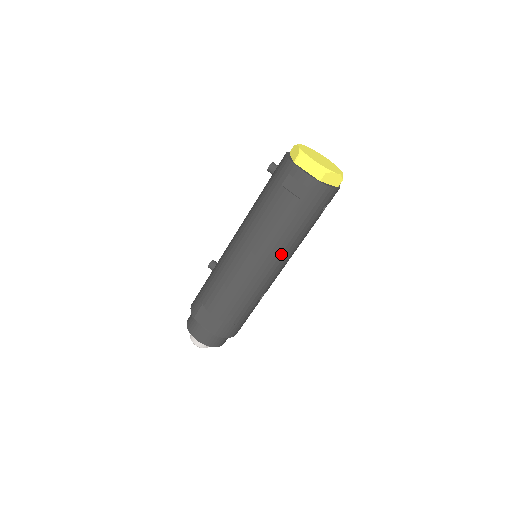
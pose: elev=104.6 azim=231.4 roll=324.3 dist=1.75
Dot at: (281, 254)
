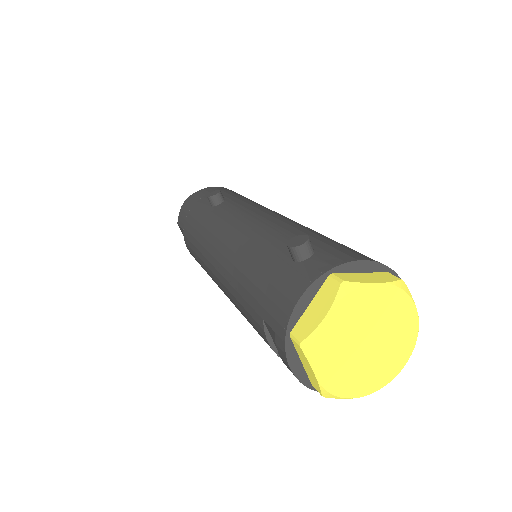
Dot at: occluded
